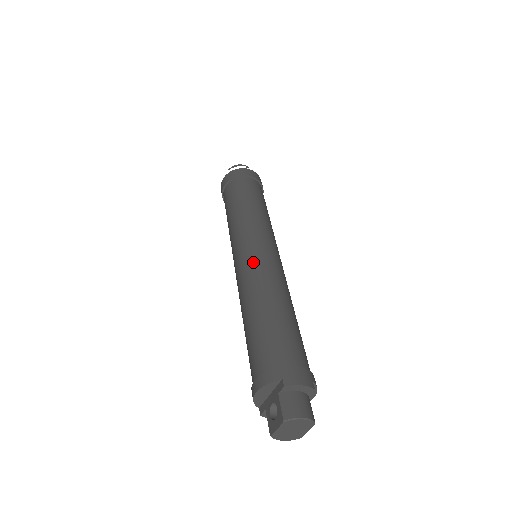
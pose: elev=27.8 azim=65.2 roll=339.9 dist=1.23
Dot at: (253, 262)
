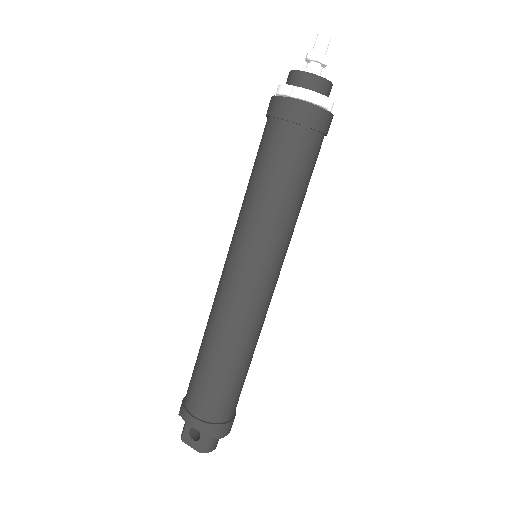
Dot at: (255, 301)
